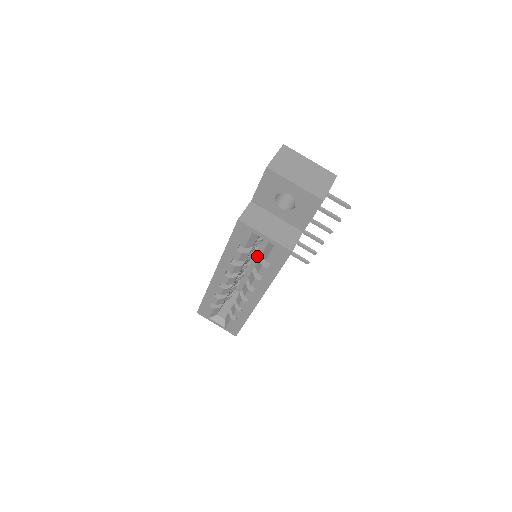
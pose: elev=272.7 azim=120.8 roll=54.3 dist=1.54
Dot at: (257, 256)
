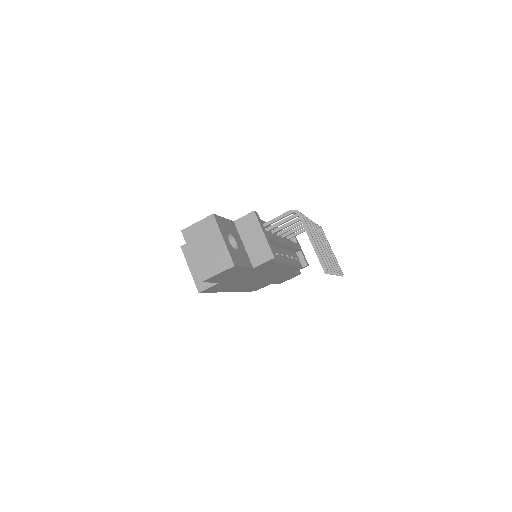
Dot at: occluded
